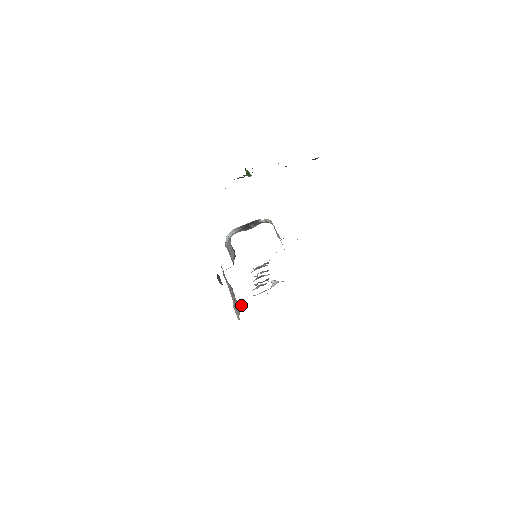
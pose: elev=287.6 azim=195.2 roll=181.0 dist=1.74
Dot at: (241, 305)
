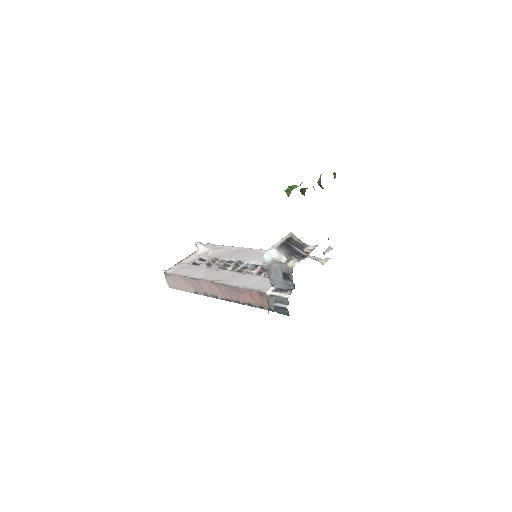
Dot at: occluded
